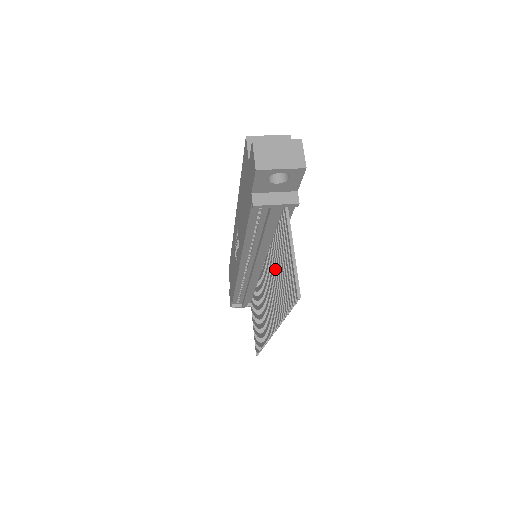
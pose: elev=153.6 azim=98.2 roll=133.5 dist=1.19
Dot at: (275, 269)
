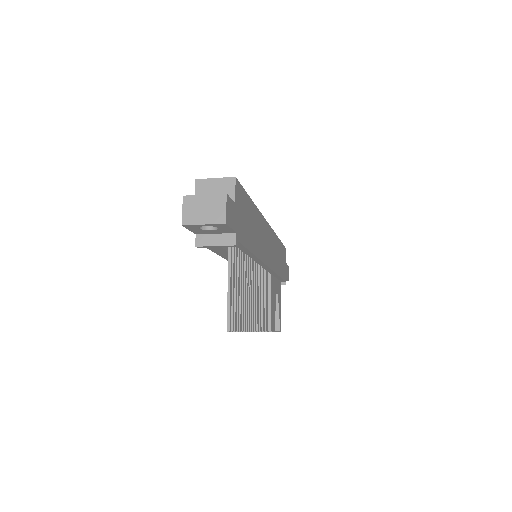
Dot at: occluded
